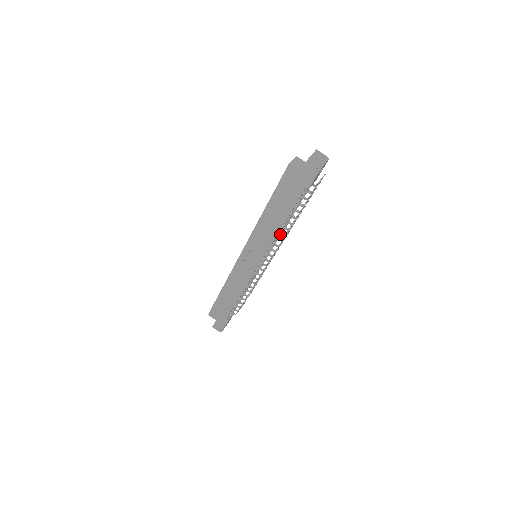
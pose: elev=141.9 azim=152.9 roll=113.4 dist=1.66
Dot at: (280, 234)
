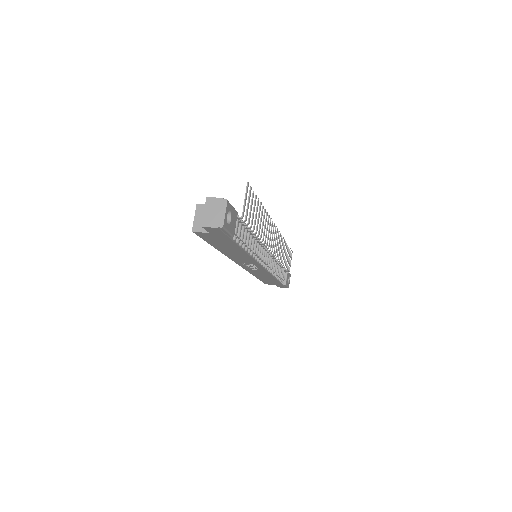
Dot at: (255, 249)
